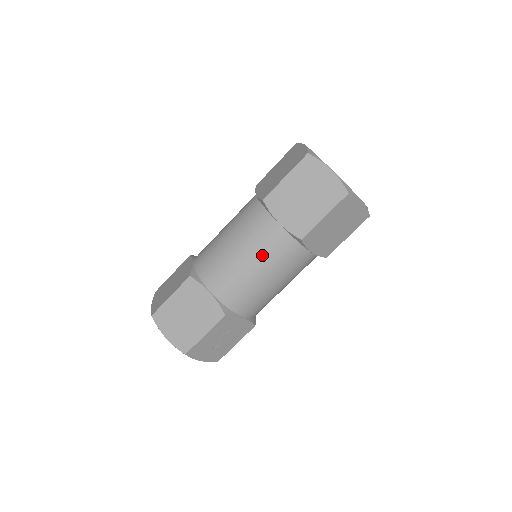
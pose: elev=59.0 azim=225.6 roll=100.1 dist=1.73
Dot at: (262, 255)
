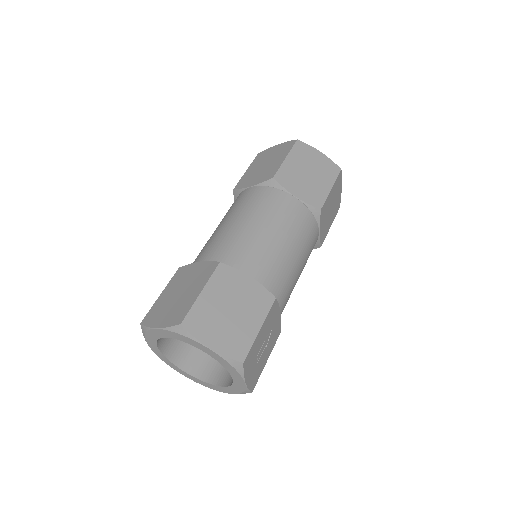
Dot at: (290, 229)
